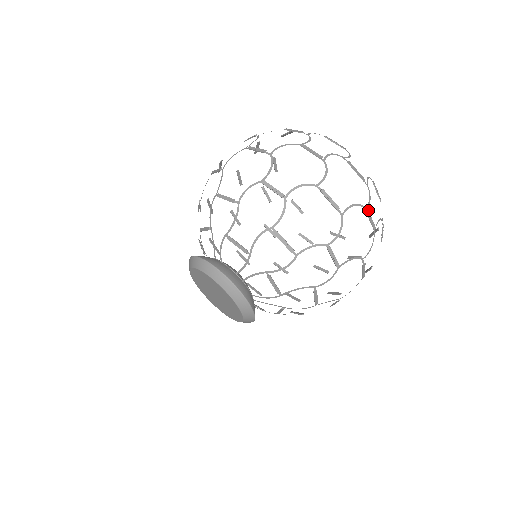
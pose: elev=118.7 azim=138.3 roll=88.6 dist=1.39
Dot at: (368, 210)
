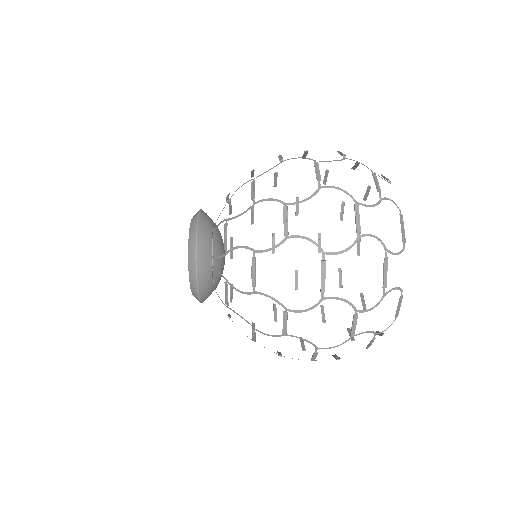
Dot at: occluded
